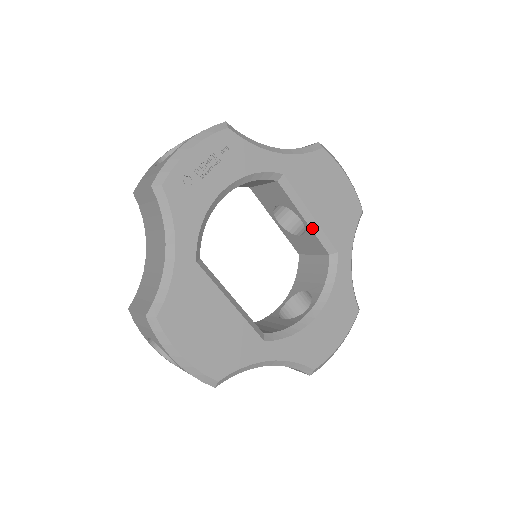
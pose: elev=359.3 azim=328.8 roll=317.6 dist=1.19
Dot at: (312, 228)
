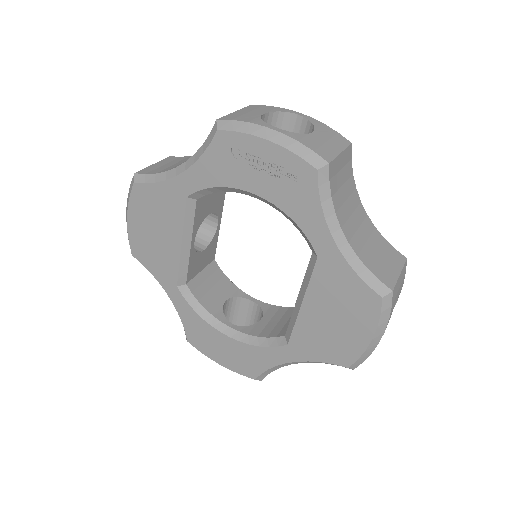
Dot at: (295, 309)
